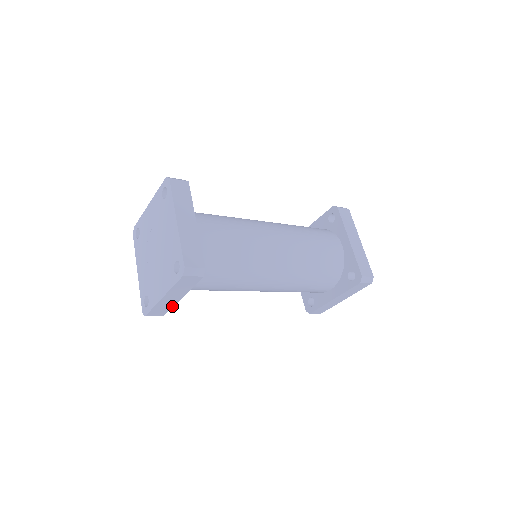
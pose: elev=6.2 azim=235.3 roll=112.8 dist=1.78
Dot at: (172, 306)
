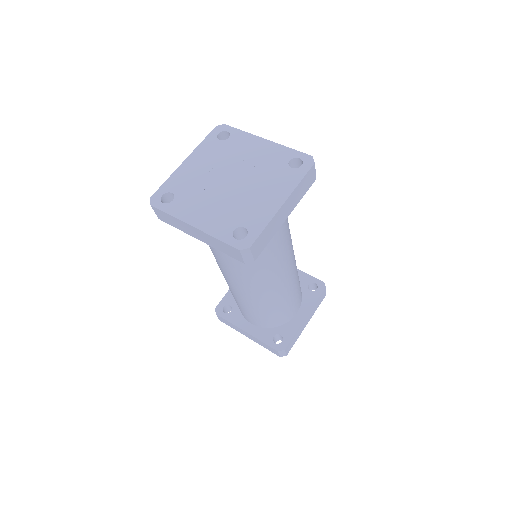
Dot at: (181, 229)
